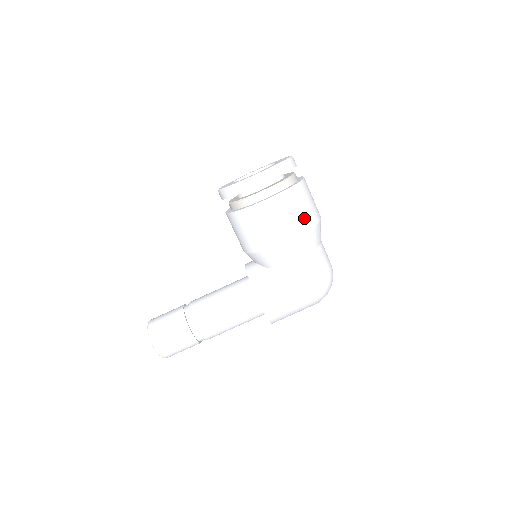
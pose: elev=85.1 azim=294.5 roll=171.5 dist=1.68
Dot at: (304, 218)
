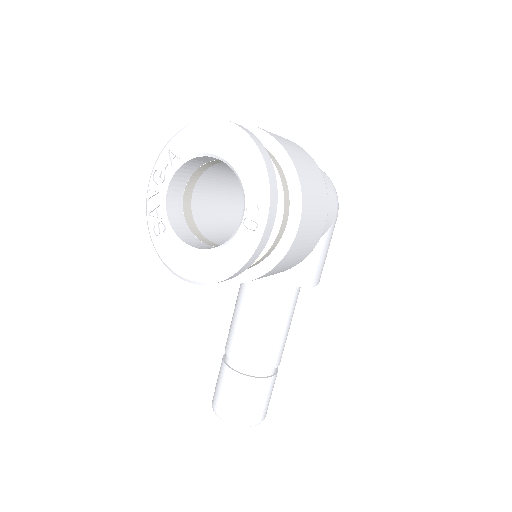
Dot at: (318, 180)
